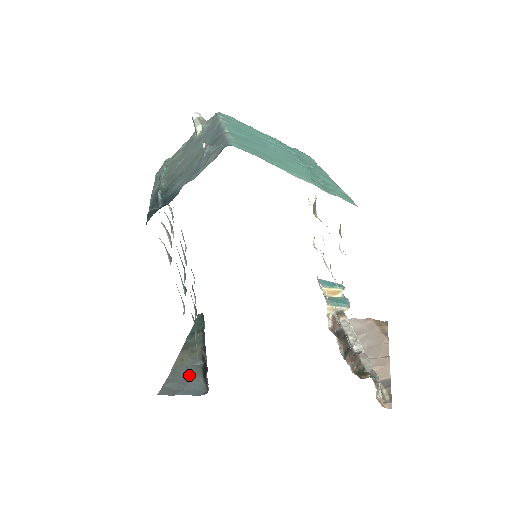
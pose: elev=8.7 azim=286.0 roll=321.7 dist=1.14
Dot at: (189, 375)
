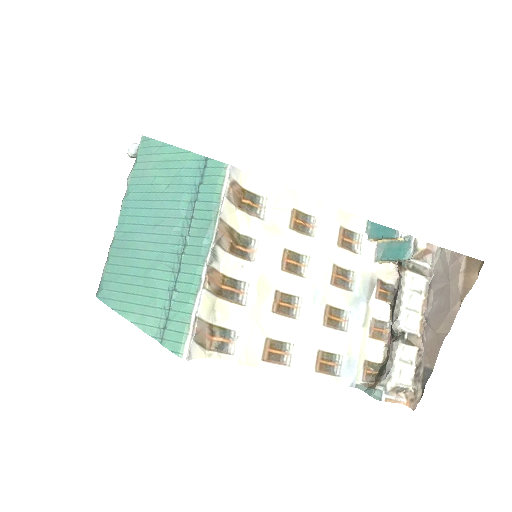
Dot at: occluded
